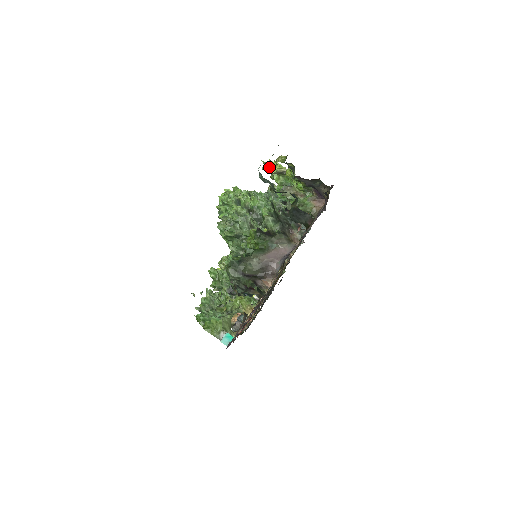
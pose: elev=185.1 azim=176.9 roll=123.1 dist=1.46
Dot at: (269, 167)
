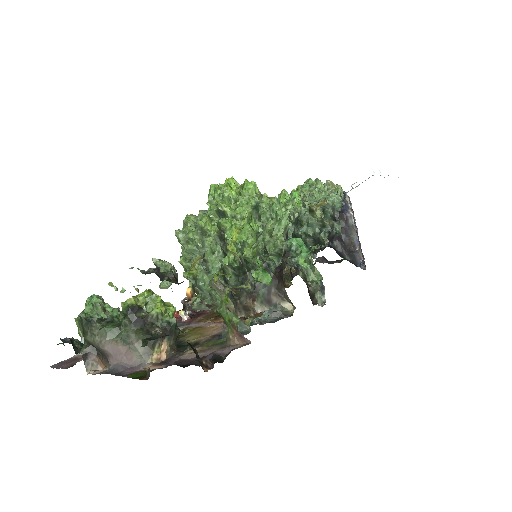
Dot at: (249, 223)
